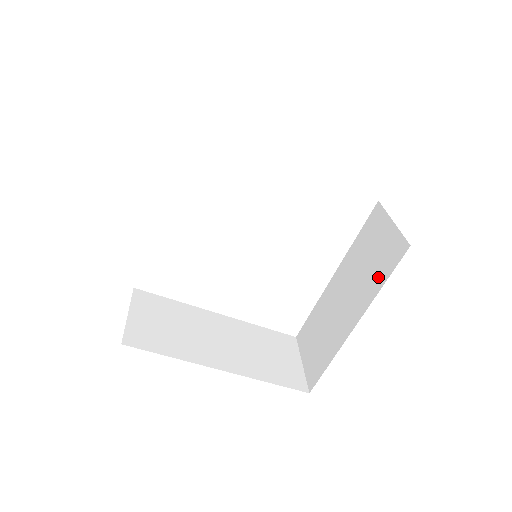
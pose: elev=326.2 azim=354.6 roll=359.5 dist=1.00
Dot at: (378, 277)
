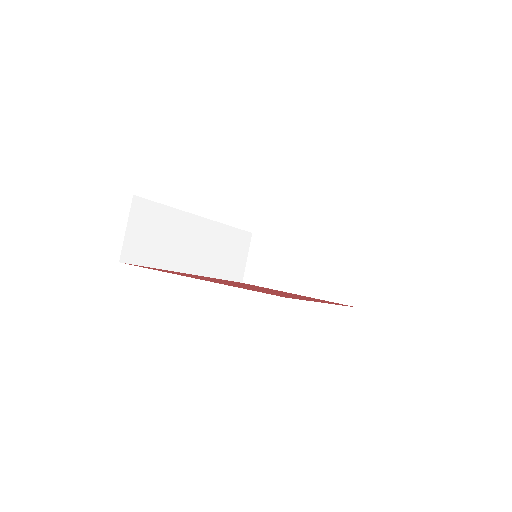
Dot at: occluded
